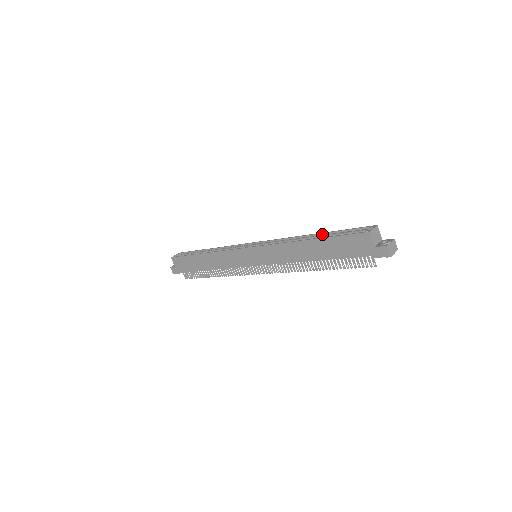
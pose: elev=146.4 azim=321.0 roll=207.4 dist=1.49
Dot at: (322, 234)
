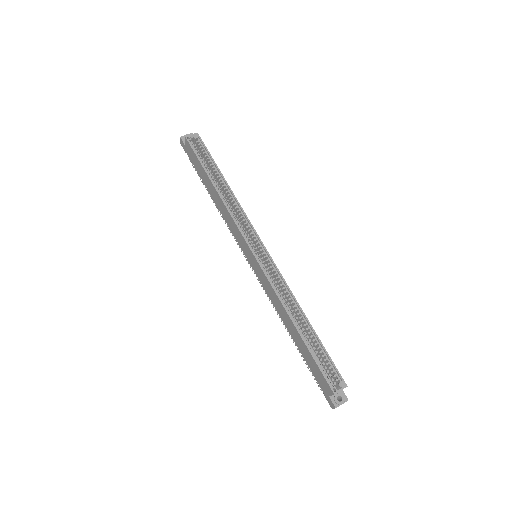
Dot at: (312, 330)
